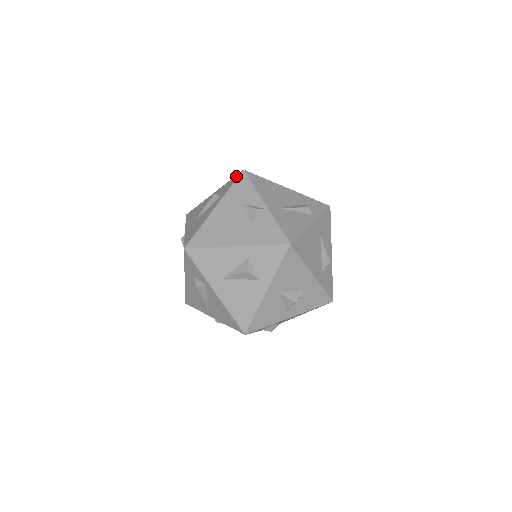
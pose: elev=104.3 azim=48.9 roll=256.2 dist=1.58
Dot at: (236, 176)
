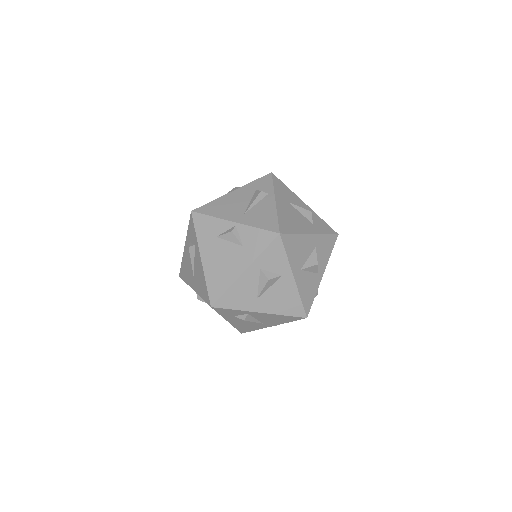
Dot at: (190, 220)
